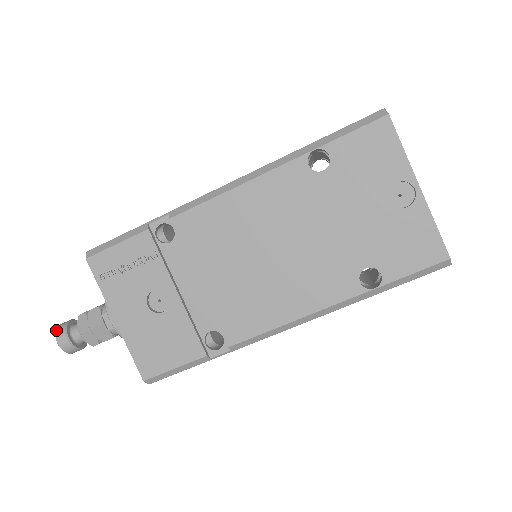
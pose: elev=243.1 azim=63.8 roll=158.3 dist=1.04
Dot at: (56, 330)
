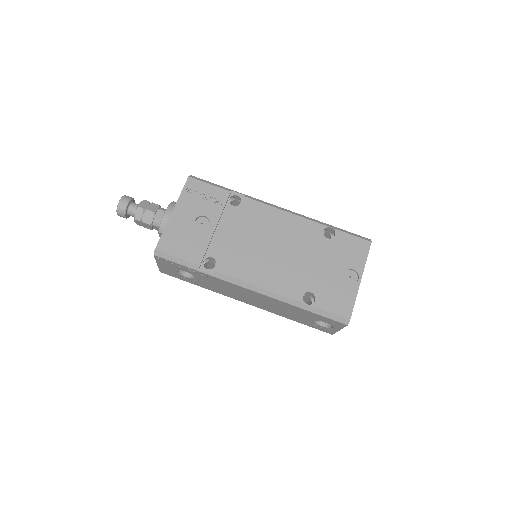
Dot at: (125, 195)
